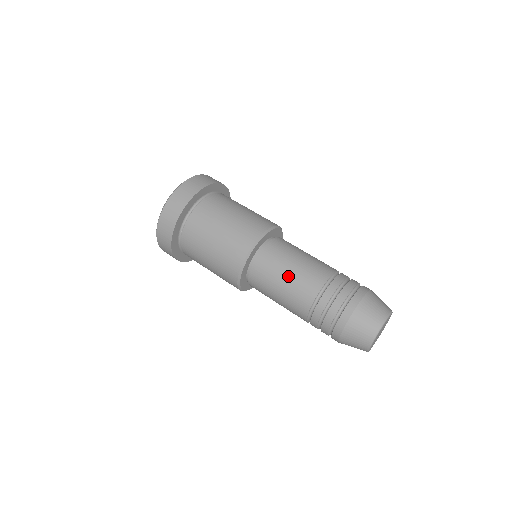
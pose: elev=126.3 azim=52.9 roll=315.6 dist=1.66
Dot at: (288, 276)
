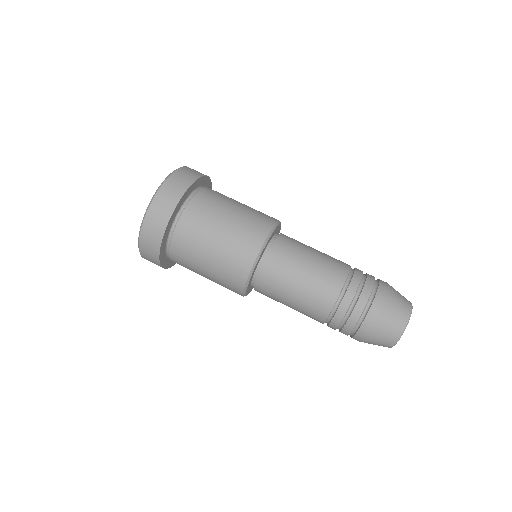
Dot at: (305, 276)
